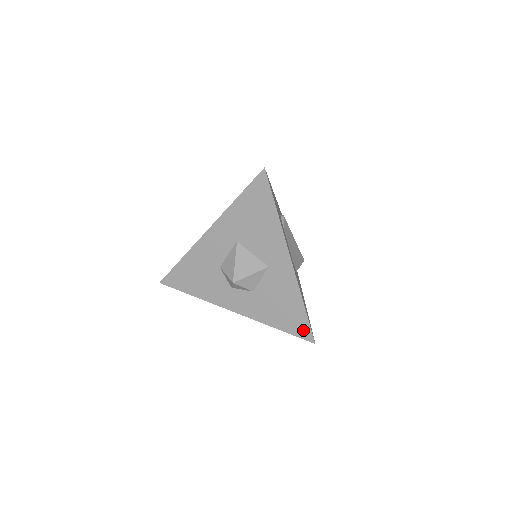
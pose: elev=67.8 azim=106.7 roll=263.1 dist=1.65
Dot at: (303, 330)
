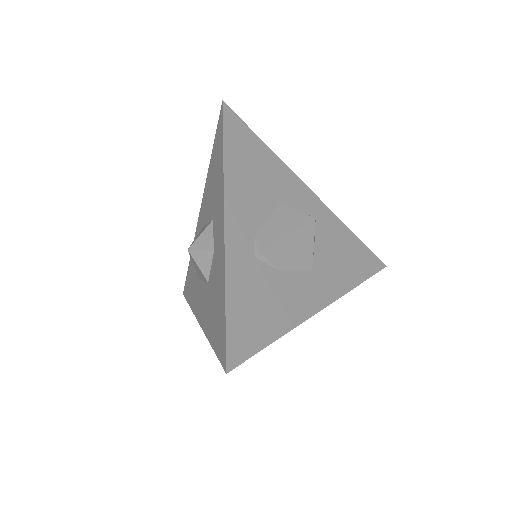
Dot at: occluded
